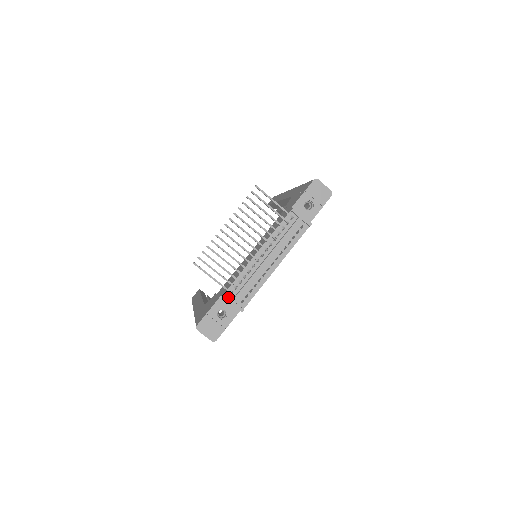
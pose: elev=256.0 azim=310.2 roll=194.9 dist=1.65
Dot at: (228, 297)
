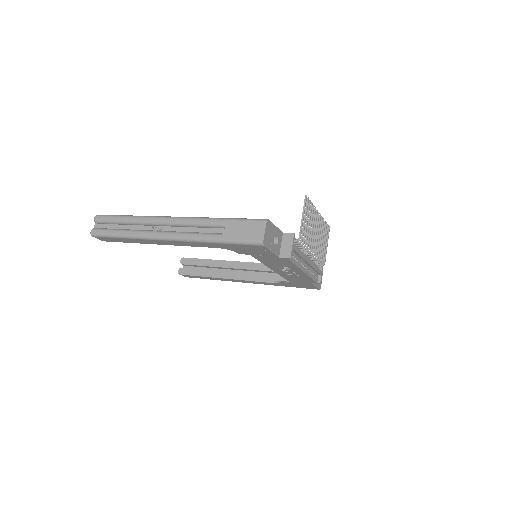
Dot at: occluded
